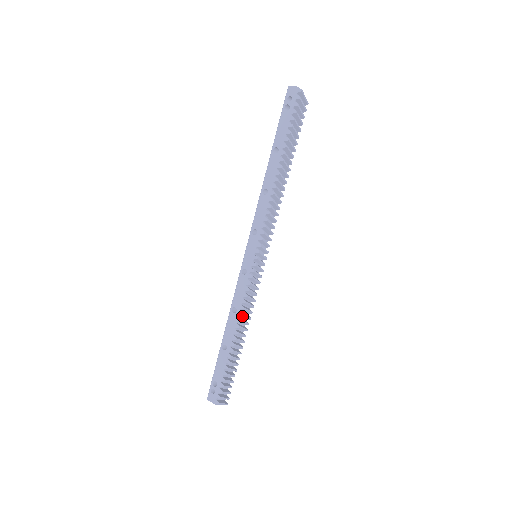
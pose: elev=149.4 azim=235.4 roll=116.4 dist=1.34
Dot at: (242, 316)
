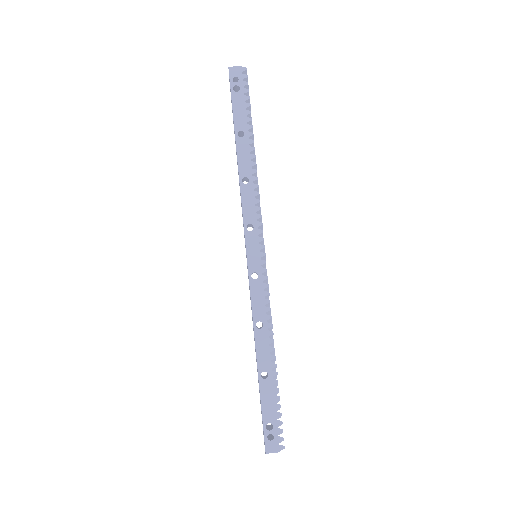
Dot at: (269, 329)
